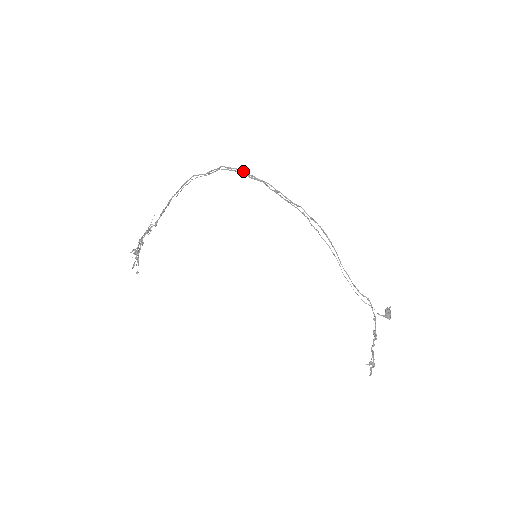
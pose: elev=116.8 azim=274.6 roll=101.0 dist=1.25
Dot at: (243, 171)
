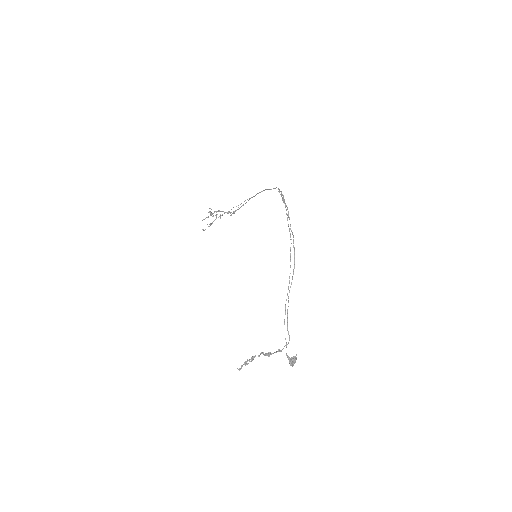
Dot at: (283, 195)
